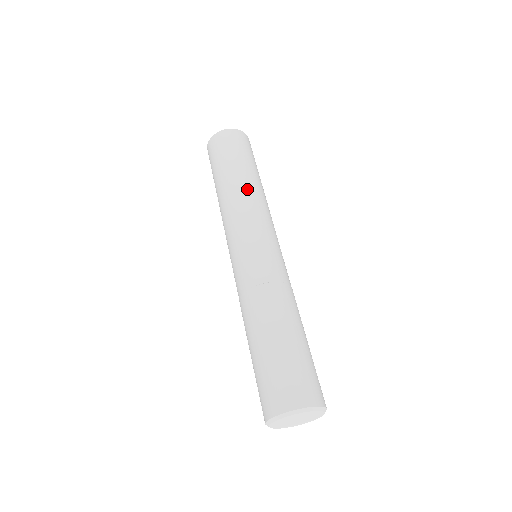
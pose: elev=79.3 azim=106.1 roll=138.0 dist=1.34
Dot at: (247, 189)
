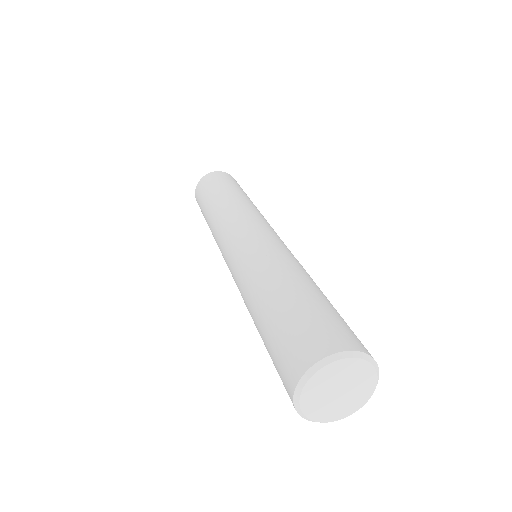
Dot at: (225, 204)
